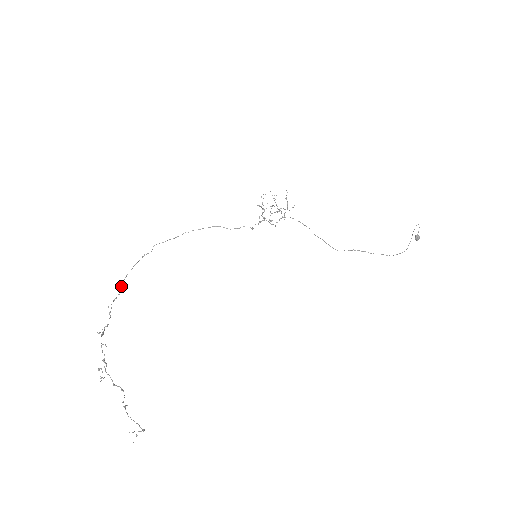
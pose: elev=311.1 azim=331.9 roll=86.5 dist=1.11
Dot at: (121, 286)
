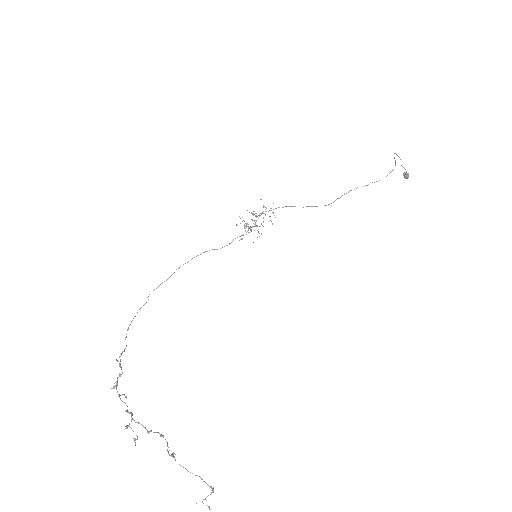
Dot at: occluded
